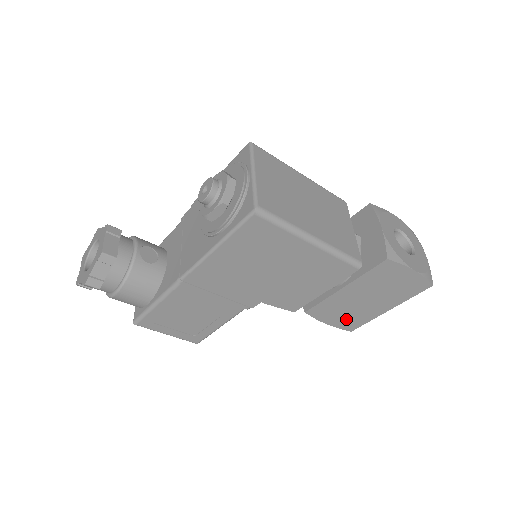
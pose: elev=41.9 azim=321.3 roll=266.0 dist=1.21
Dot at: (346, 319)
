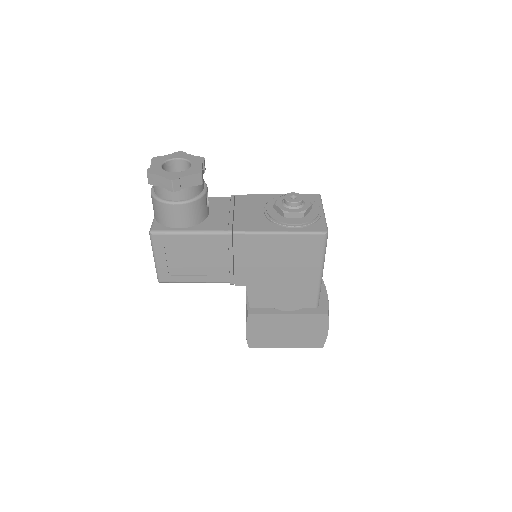
Dot at: (259, 336)
